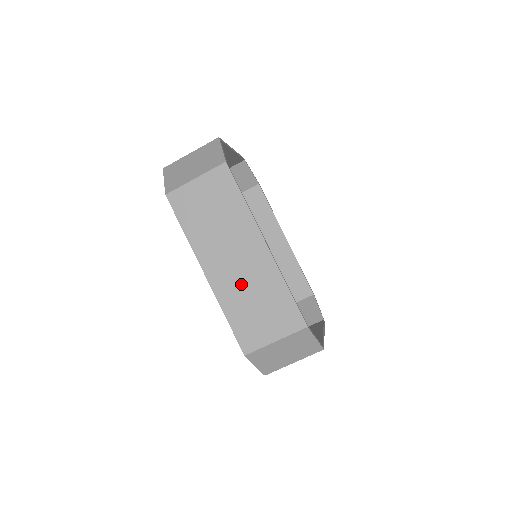
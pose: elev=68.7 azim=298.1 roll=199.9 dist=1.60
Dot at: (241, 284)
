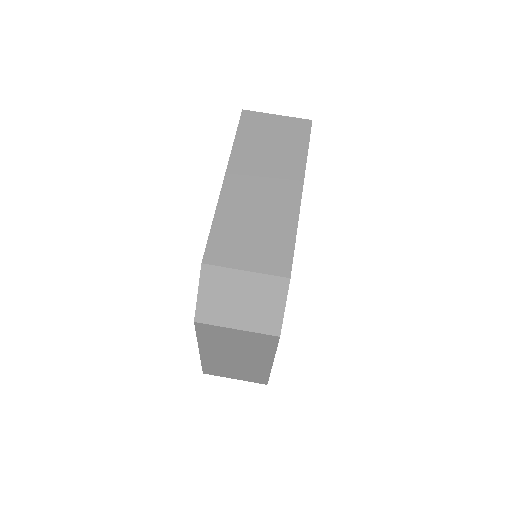
Dot at: (253, 203)
